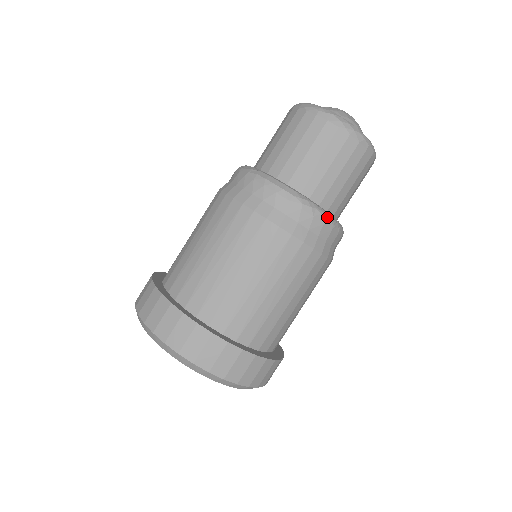
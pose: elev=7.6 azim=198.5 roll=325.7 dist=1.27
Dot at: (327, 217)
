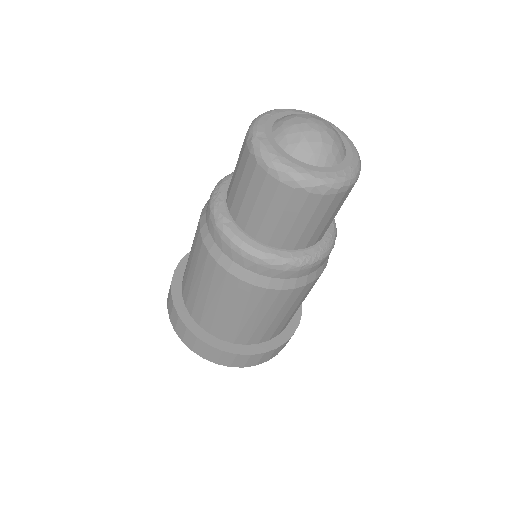
Dot at: (302, 263)
